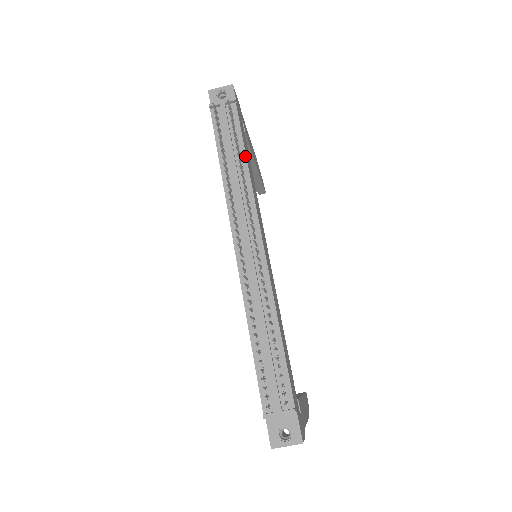
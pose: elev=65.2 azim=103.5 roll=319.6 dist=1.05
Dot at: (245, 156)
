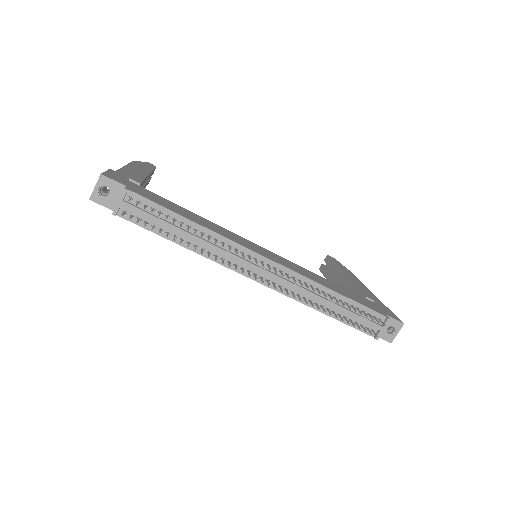
Dot at: (188, 220)
